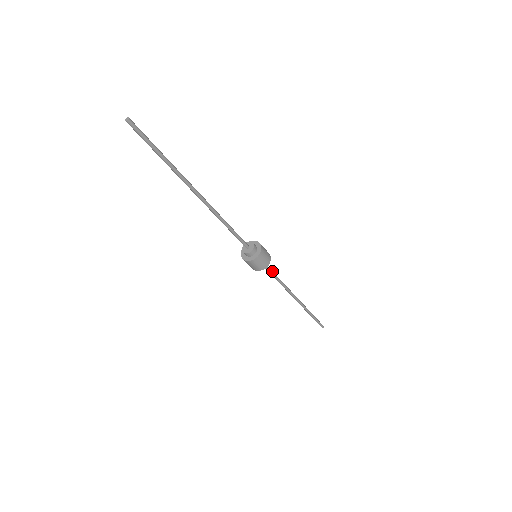
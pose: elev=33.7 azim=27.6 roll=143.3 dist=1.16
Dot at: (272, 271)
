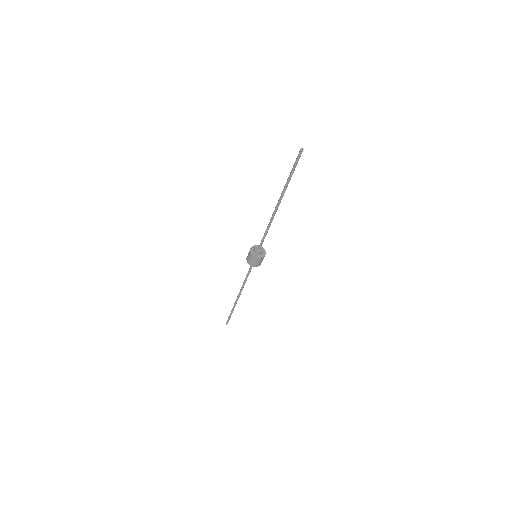
Dot at: occluded
